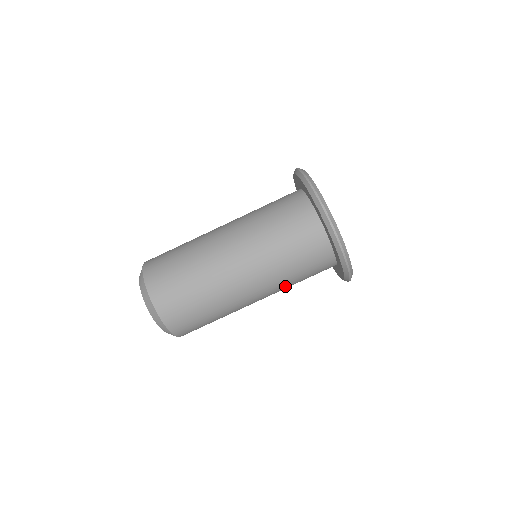
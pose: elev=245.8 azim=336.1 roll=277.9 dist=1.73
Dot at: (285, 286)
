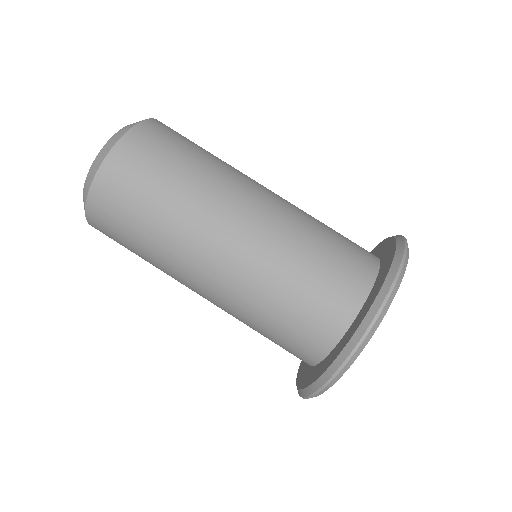
Dot at: (250, 305)
